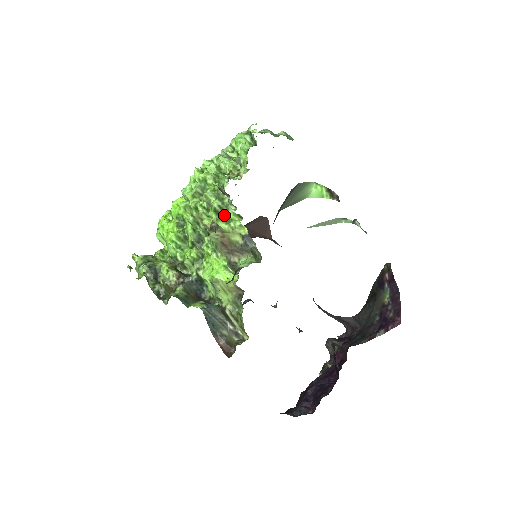
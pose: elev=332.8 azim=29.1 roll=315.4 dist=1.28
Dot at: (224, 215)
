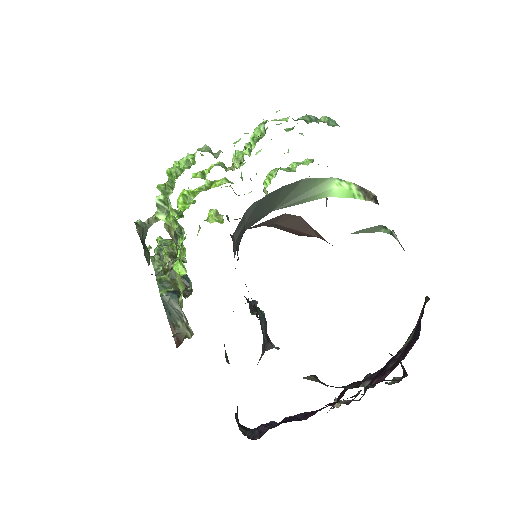
Dot at: (168, 209)
